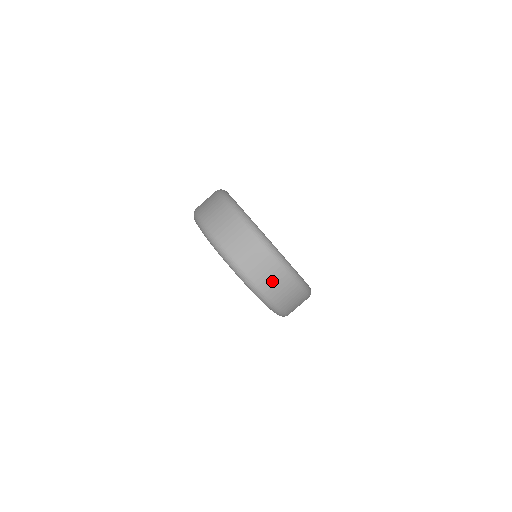
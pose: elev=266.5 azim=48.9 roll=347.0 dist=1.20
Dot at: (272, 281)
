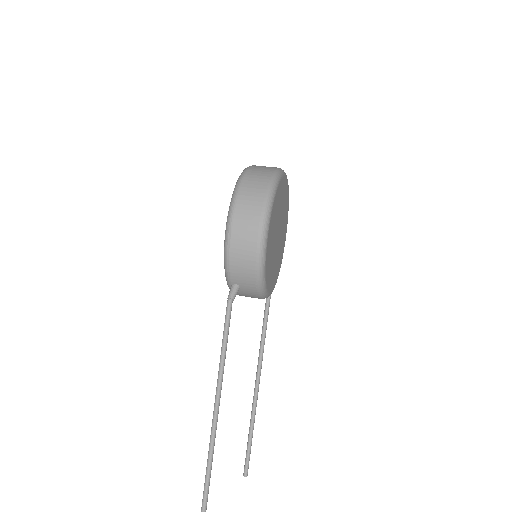
Dot at: (258, 174)
